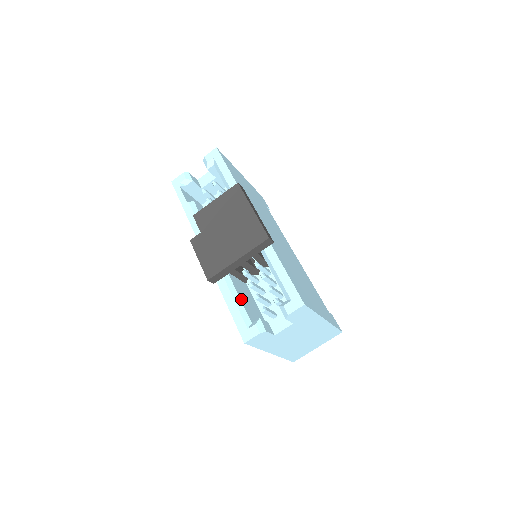
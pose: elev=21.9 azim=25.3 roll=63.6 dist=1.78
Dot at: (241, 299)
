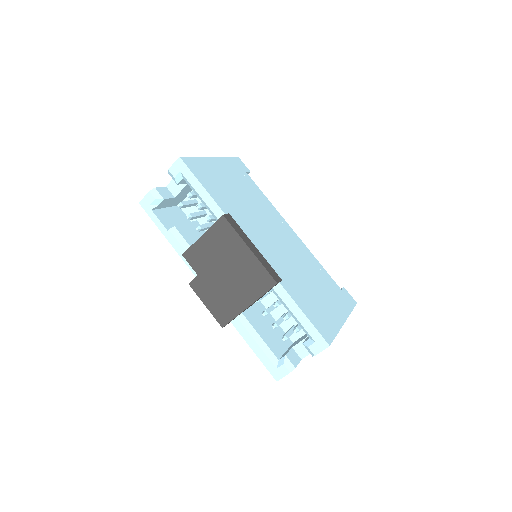
Dot at: (261, 335)
